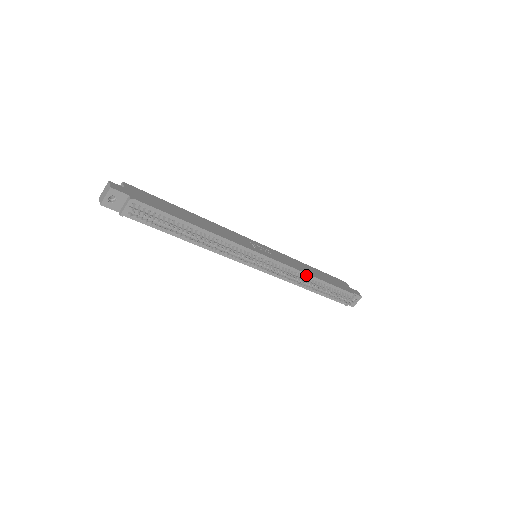
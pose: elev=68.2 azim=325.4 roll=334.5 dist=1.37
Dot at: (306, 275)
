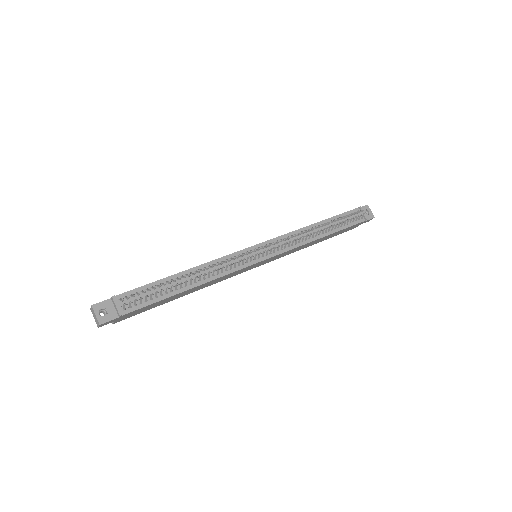
Dot at: (305, 229)
